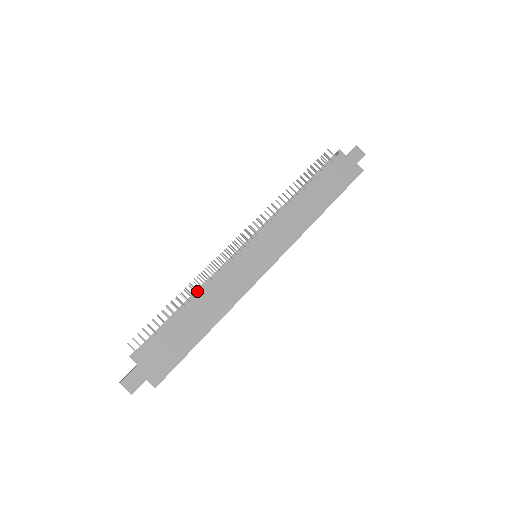
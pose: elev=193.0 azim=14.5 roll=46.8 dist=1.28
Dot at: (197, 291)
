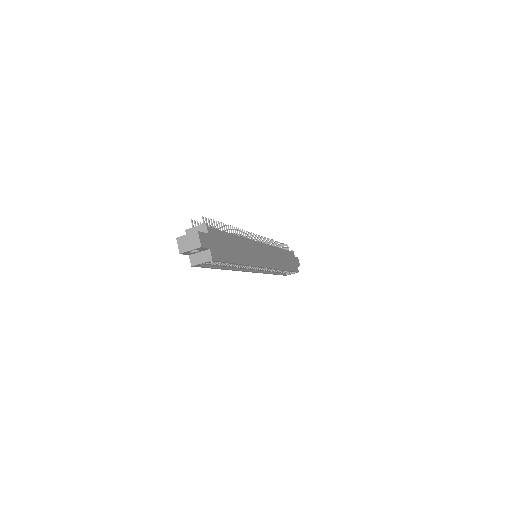
Dot at: occluded
